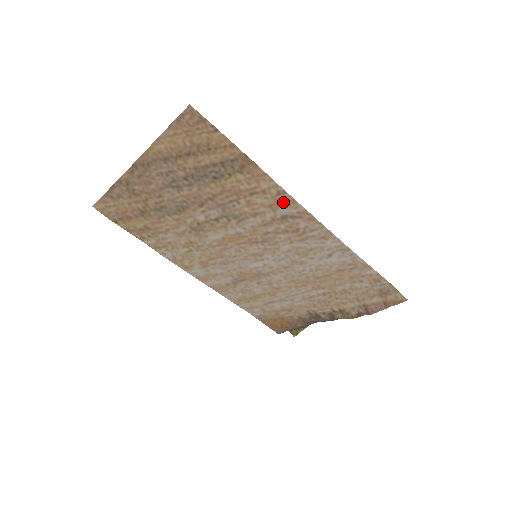
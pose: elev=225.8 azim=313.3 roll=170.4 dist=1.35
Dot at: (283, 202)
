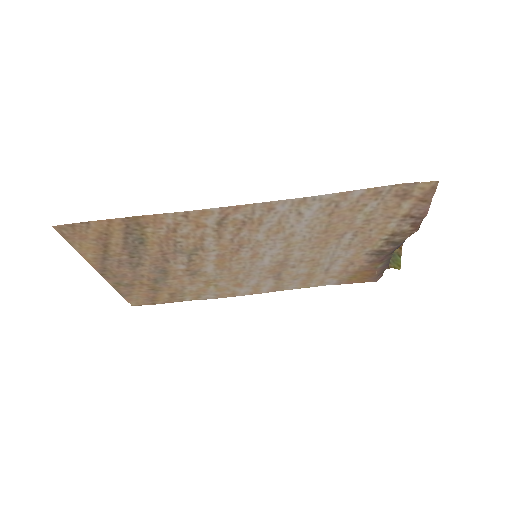
Dot at: (199, 218)
